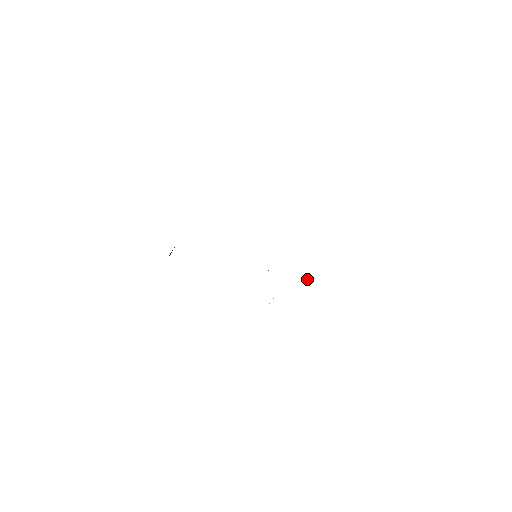
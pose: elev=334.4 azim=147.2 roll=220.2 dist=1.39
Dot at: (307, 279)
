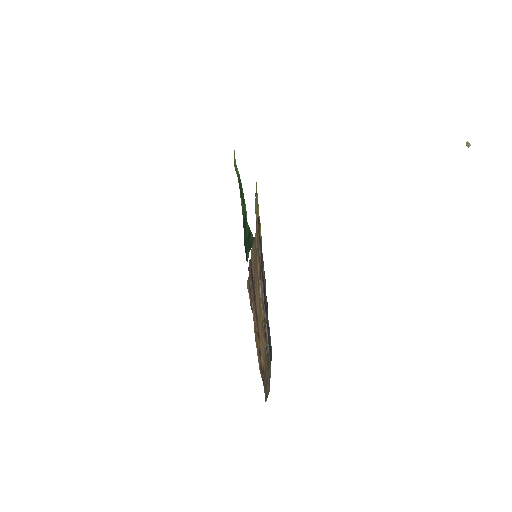
Dot at: (466, 145)
